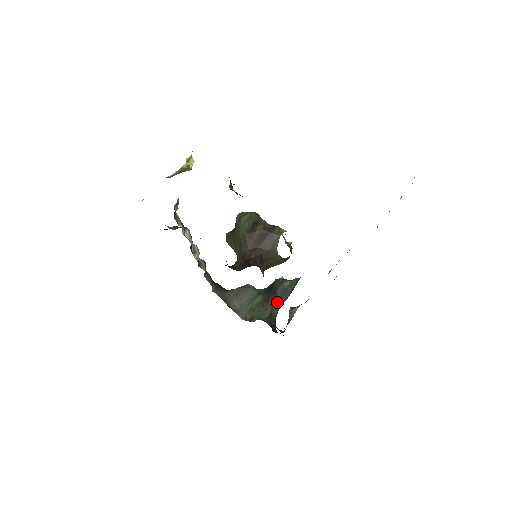
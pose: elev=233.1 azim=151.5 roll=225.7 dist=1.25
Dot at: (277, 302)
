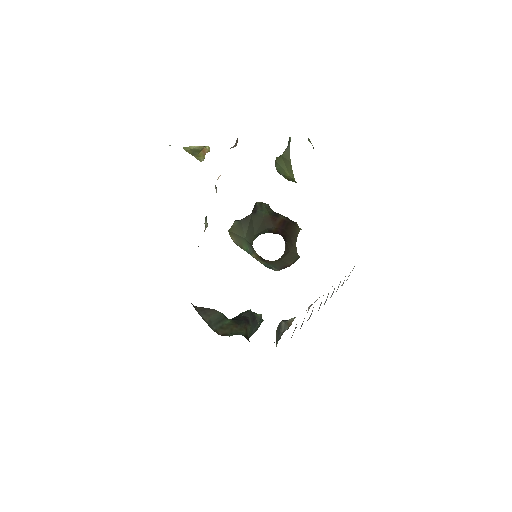
Dot at: (250, 328)
